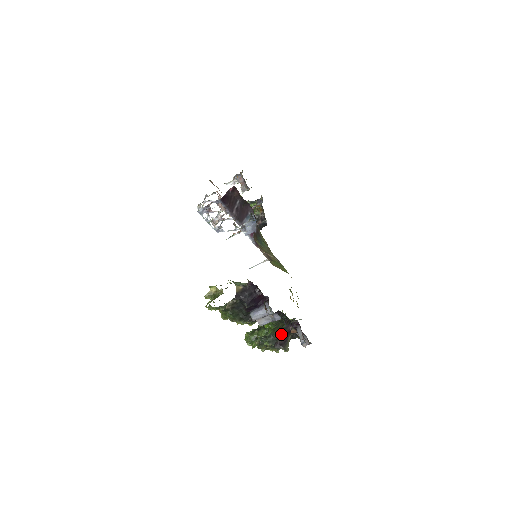
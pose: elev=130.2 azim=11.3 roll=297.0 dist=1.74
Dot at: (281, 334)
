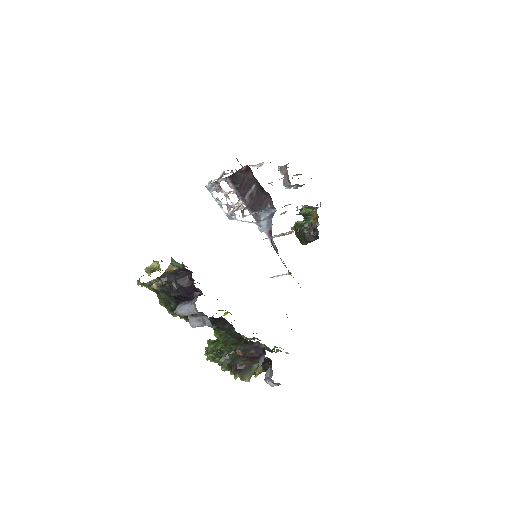
Dot at: occluded
